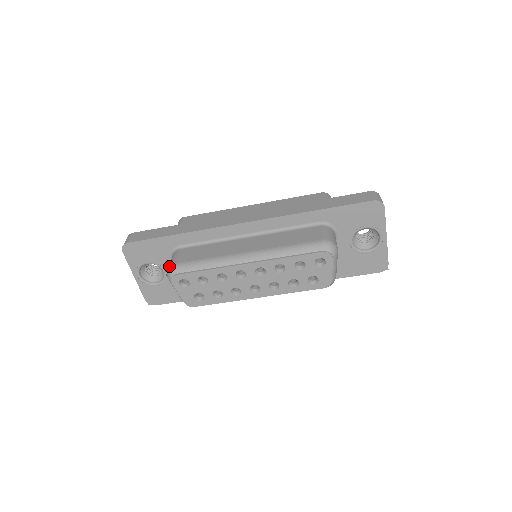
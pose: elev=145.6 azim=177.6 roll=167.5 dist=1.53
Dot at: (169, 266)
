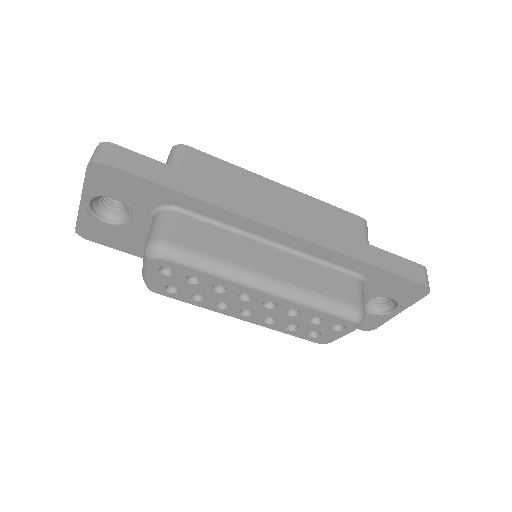
Dot at: (156, 237)
